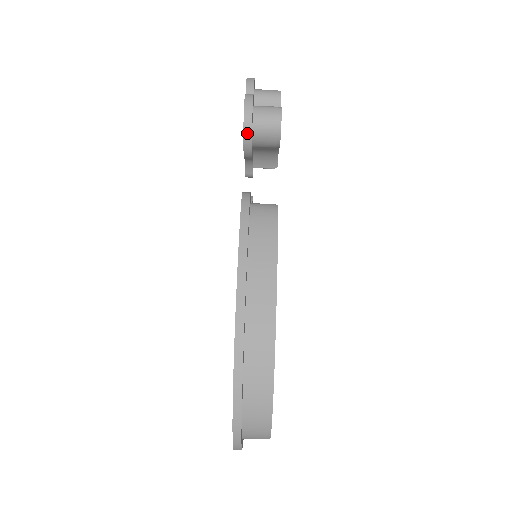
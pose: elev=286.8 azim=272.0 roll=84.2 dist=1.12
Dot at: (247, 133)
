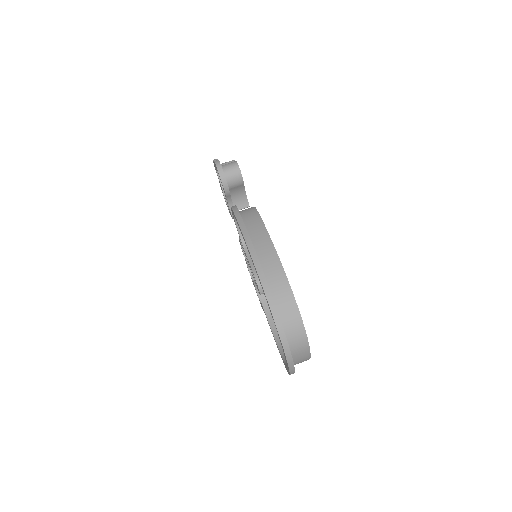
Dot at: (221, 175)
